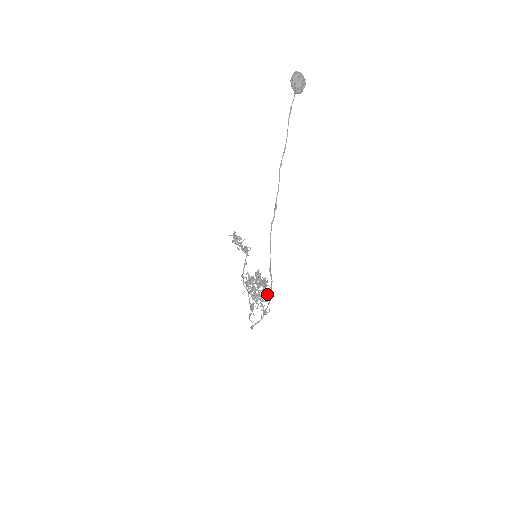
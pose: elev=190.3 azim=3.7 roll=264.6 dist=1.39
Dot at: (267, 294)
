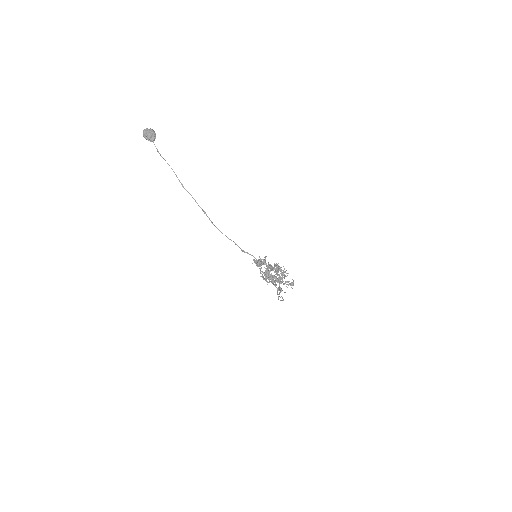
Dot at: (283, 272)
